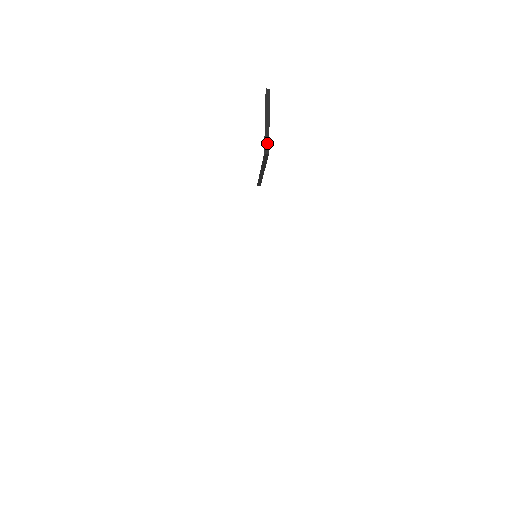
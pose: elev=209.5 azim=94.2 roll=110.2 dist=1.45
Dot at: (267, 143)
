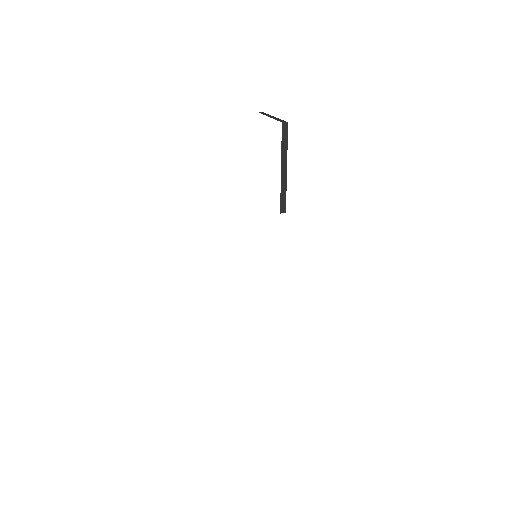
Dot at: (284, 199)
